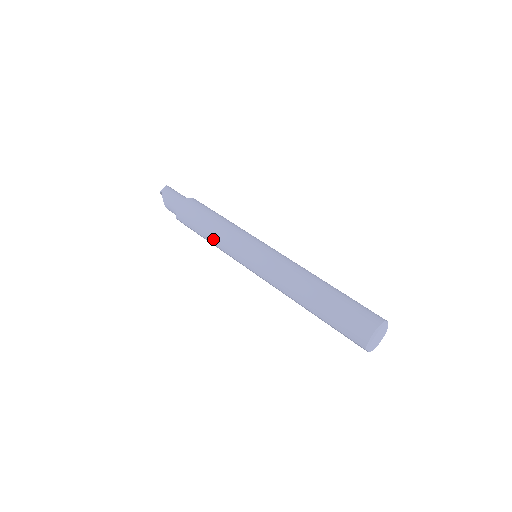
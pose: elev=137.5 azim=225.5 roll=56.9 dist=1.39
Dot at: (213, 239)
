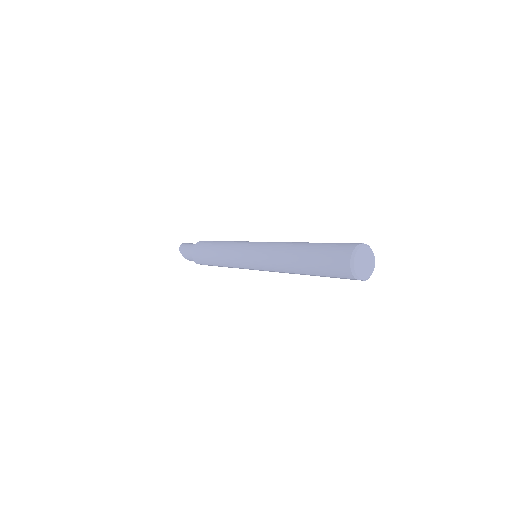
Dot at: (221, 263)
